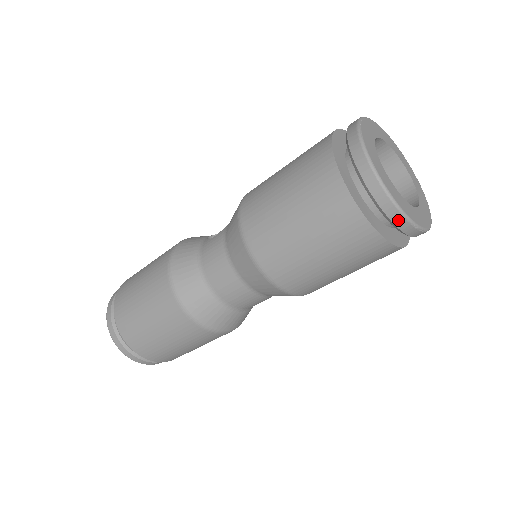
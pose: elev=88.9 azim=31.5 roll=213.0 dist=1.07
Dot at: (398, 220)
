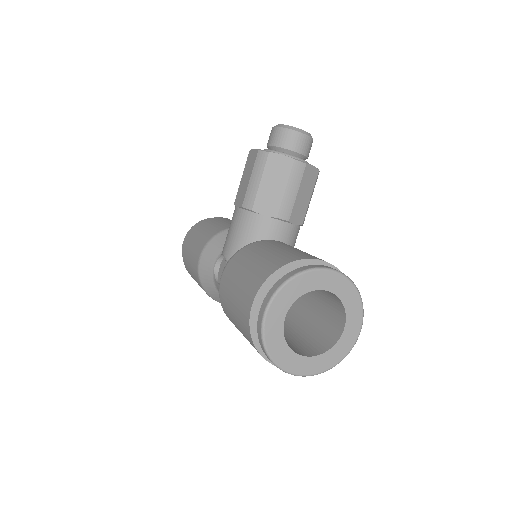
Dot at: (324, 369)
